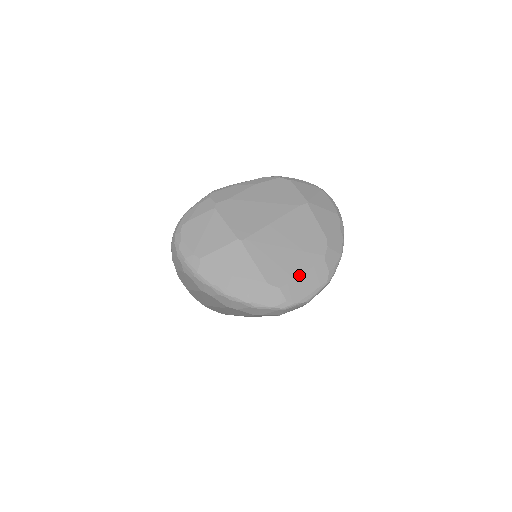
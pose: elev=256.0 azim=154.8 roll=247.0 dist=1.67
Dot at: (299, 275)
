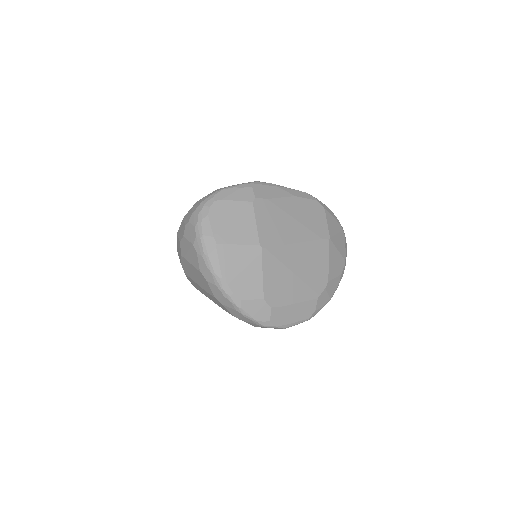
Dot at: (292, 303)
